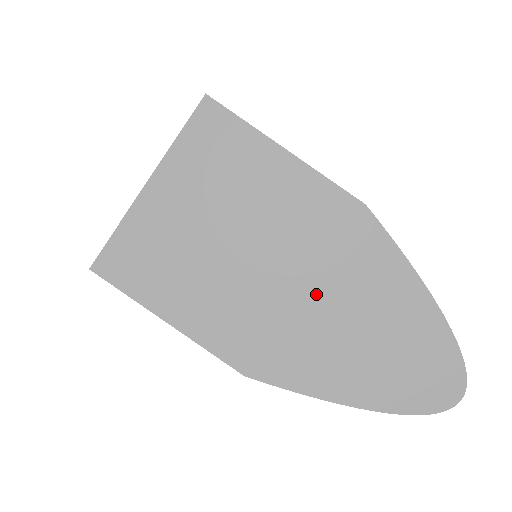
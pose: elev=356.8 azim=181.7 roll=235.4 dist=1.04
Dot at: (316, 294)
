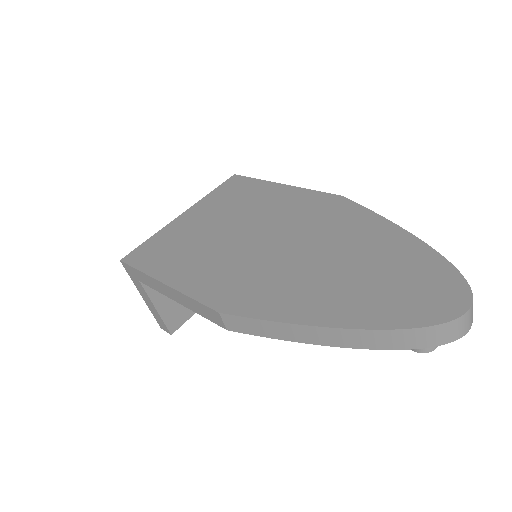
Dot at: (298, 248)
